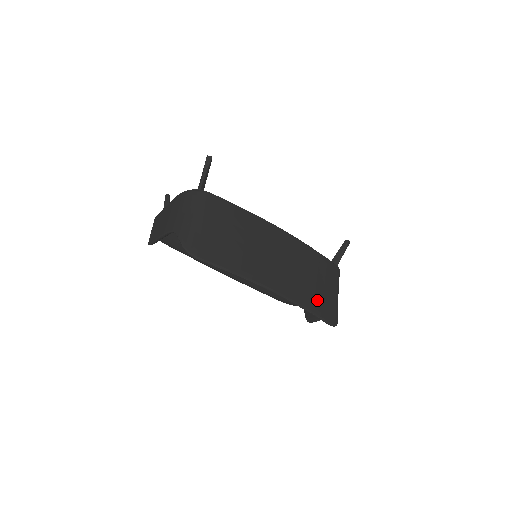
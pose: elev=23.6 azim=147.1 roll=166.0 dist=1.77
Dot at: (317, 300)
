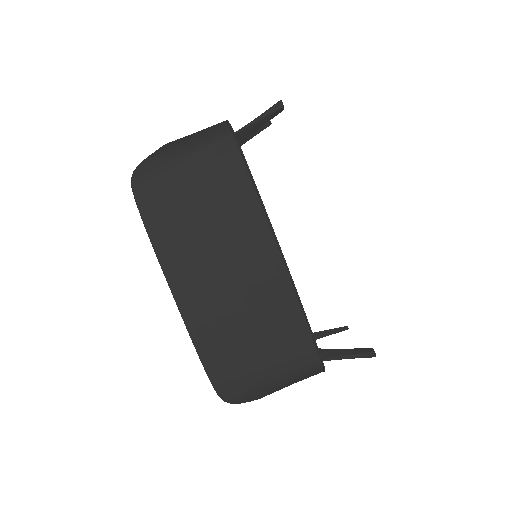
Dot at: (228, 357)
